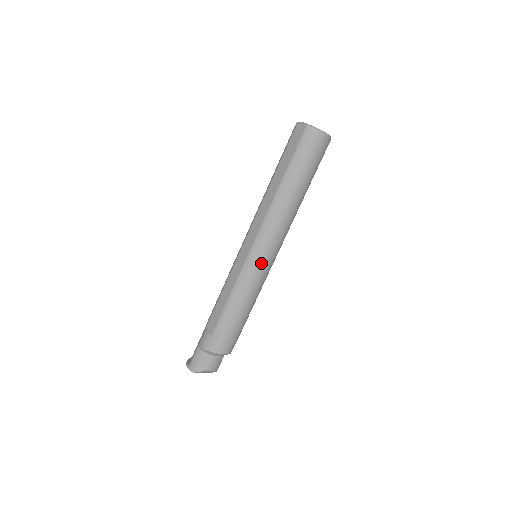
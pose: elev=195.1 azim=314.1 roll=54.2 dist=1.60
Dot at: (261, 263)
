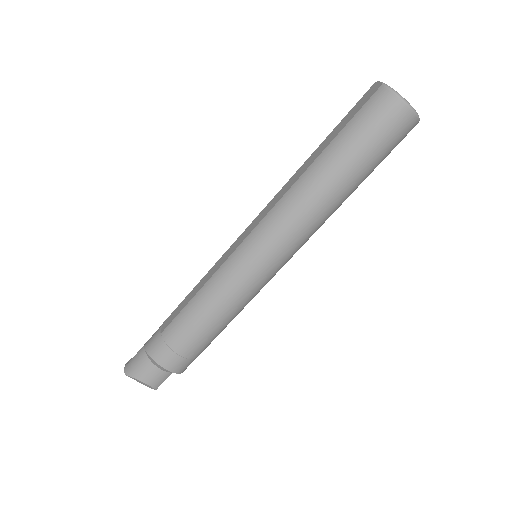
Dot at: (250, 263)
